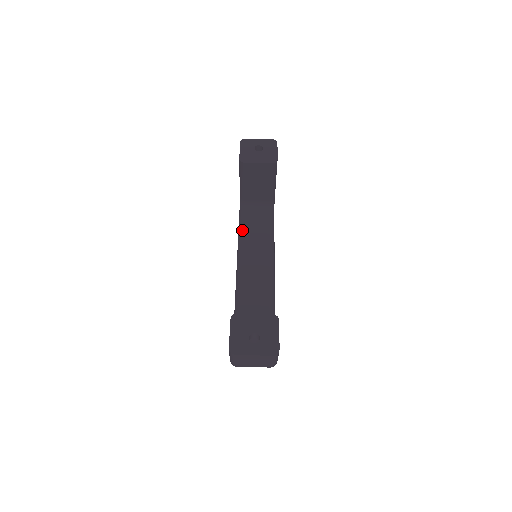
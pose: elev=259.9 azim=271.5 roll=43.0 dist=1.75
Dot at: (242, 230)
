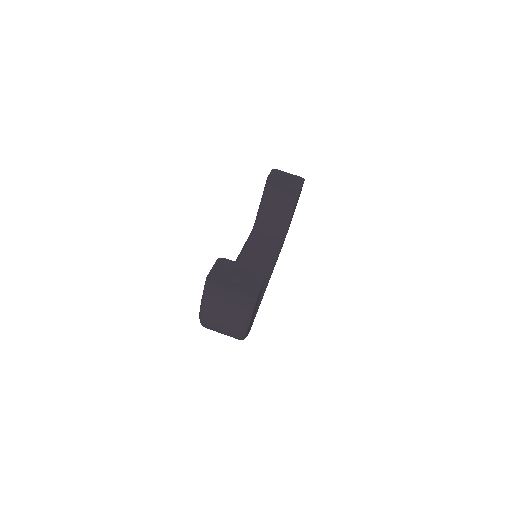
Dot at: (248, 243)
